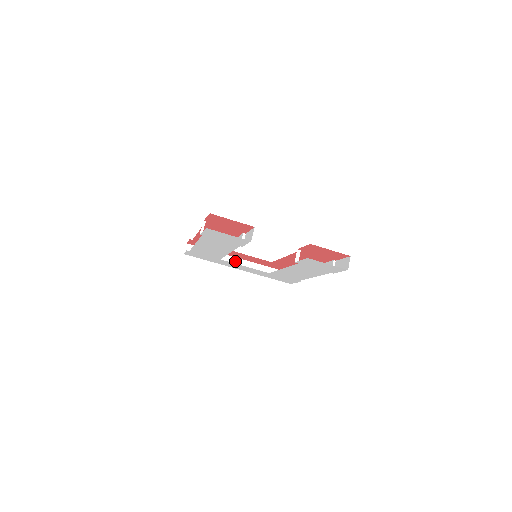
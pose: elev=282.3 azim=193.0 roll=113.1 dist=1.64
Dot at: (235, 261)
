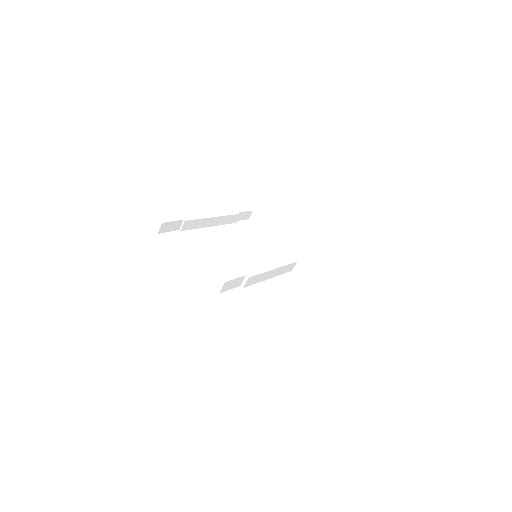
Dot at: (287, 242)
